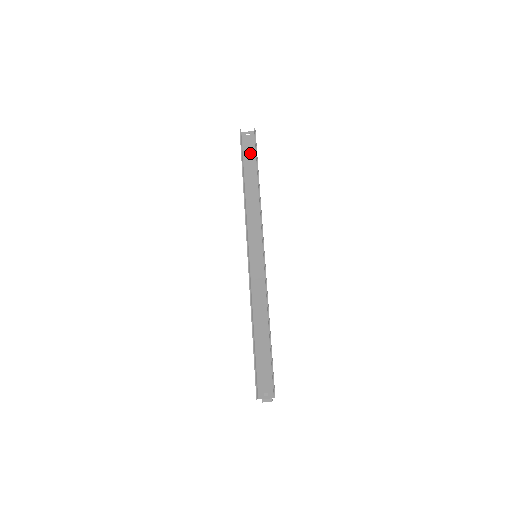
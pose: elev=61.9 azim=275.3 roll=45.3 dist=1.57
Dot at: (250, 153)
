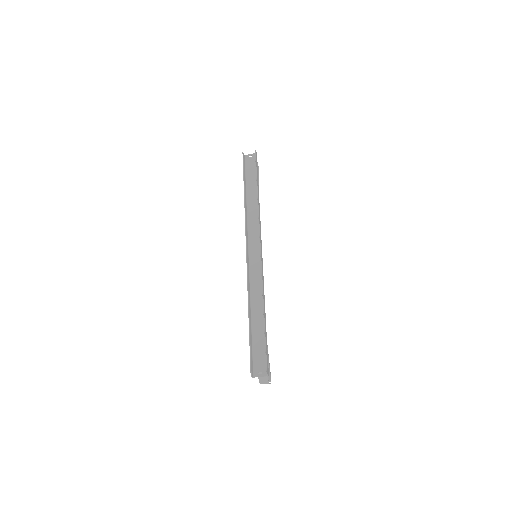
Dot at: (251, 171)
